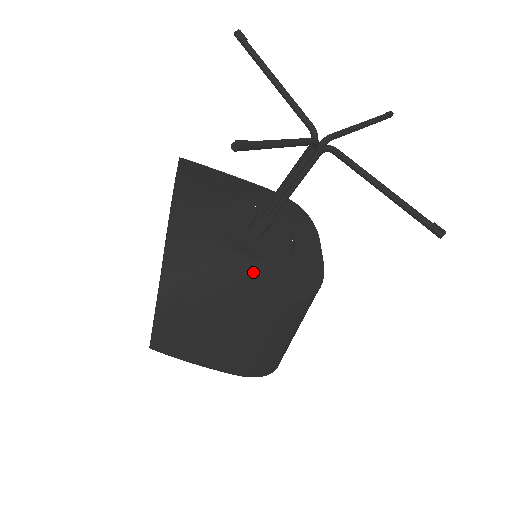
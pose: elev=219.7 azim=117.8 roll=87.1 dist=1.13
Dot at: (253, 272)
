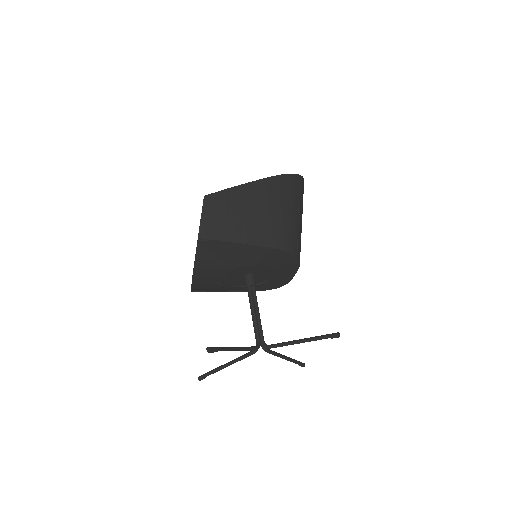
Dot at: (241, 287)
